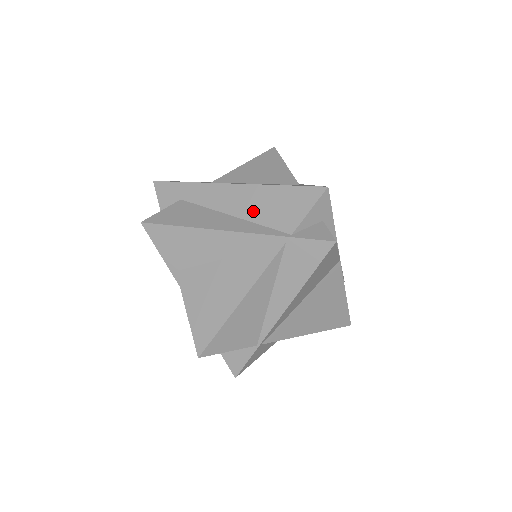
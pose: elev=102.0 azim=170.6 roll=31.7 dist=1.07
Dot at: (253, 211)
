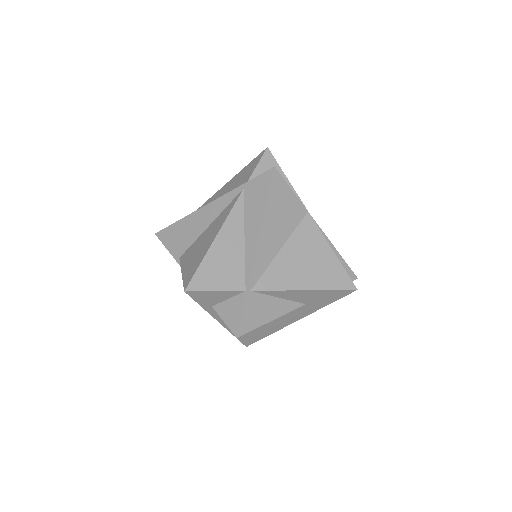
Dot at: (227, 192)
